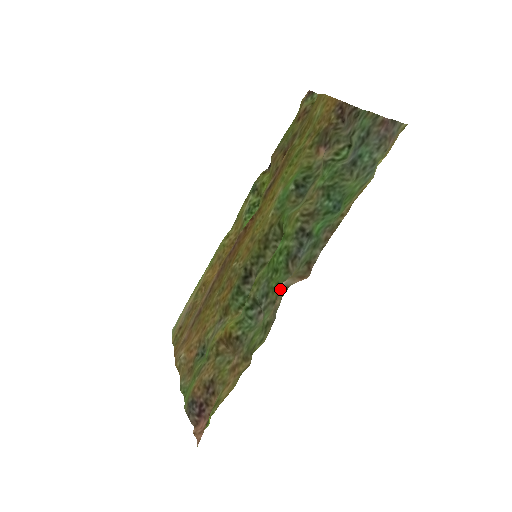
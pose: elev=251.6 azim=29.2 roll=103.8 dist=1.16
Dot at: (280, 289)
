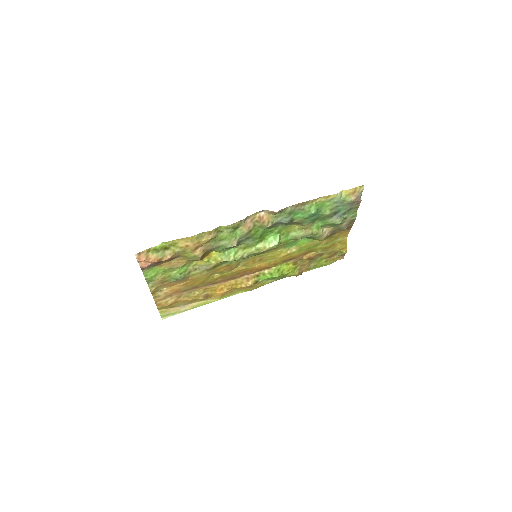
Dot at: (257, 226)
